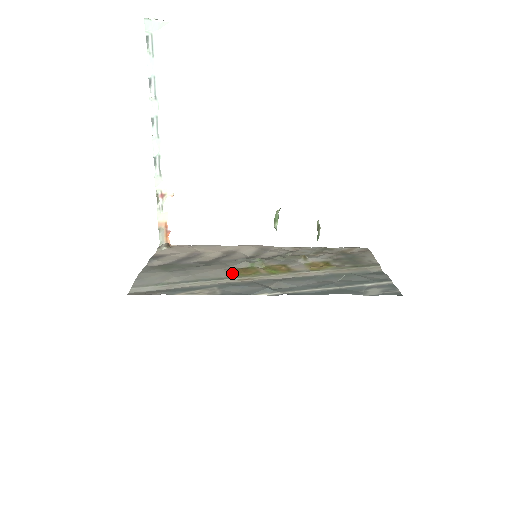
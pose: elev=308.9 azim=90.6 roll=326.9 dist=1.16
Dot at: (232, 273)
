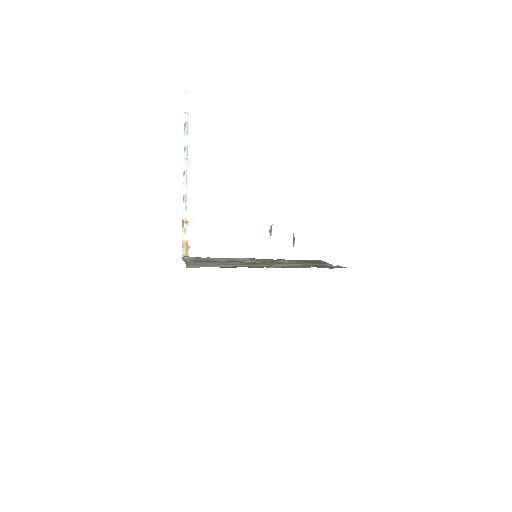
Dot at: (244, 263)
